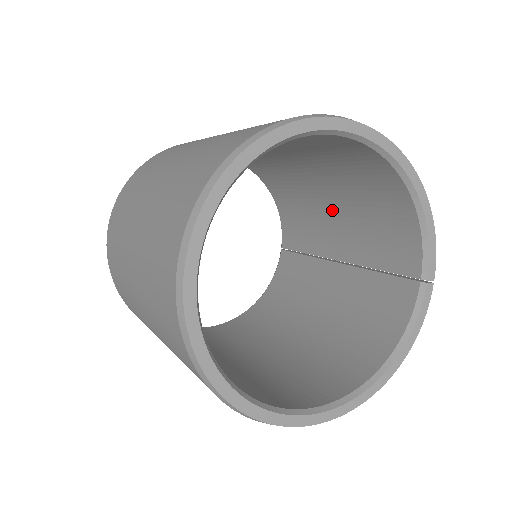
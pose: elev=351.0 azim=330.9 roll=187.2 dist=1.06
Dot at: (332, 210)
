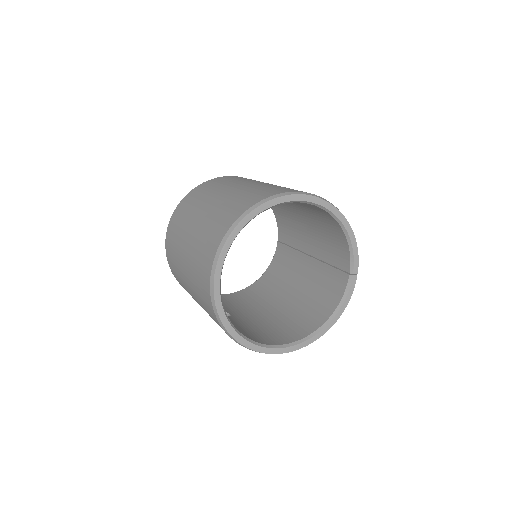
Dot at: (305, 224)
